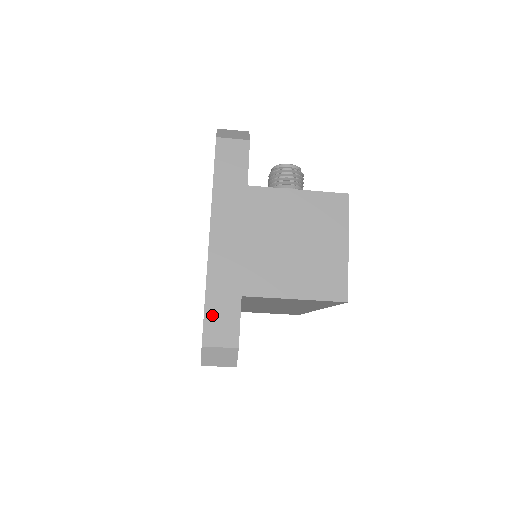
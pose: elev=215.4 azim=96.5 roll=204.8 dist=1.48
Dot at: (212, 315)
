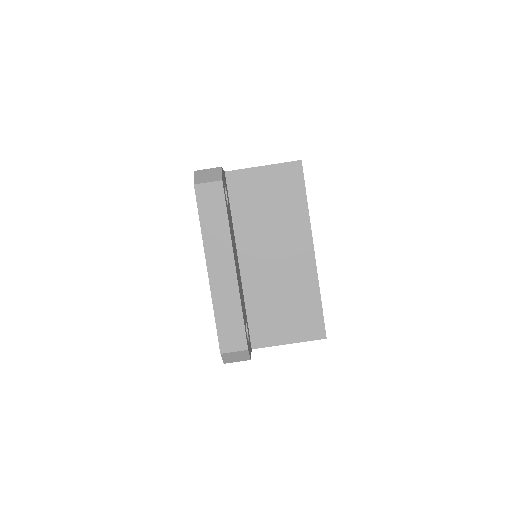
Dot at: occluded
